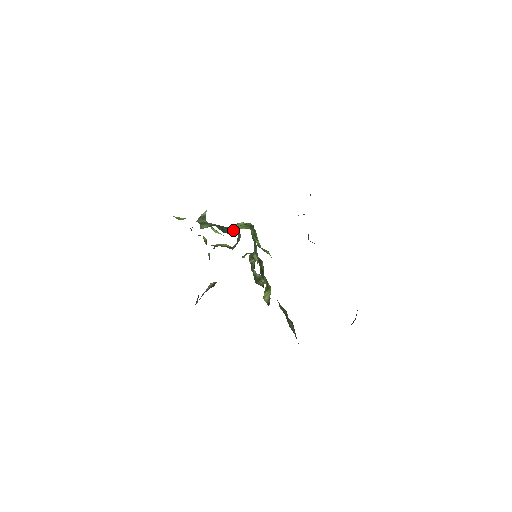
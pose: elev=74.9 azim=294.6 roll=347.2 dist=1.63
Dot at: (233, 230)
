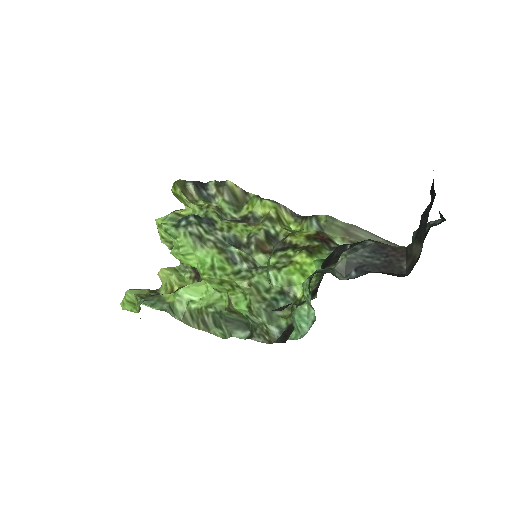
Dot at: (246, 316)
